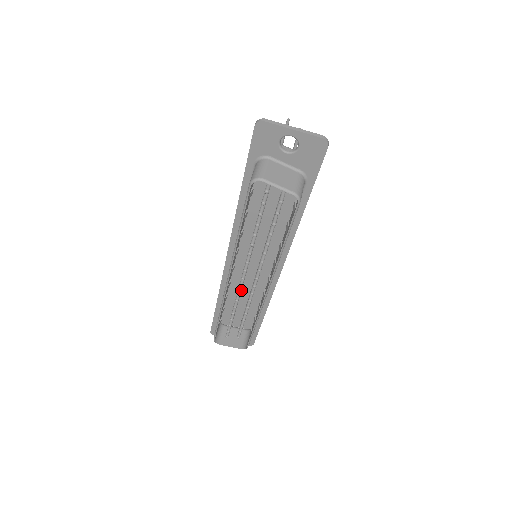
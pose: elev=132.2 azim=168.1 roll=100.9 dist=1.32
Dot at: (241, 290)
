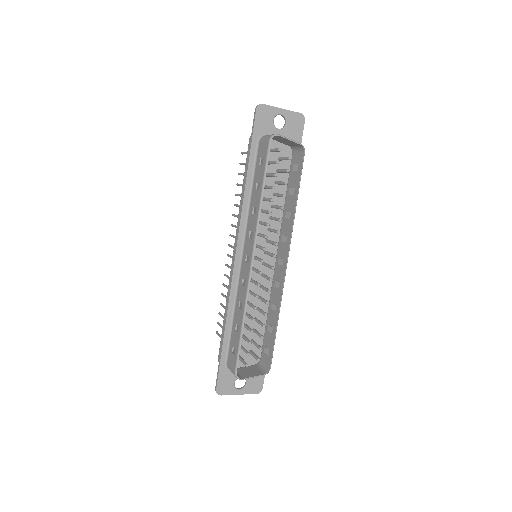
Dot at: (248, 302)
